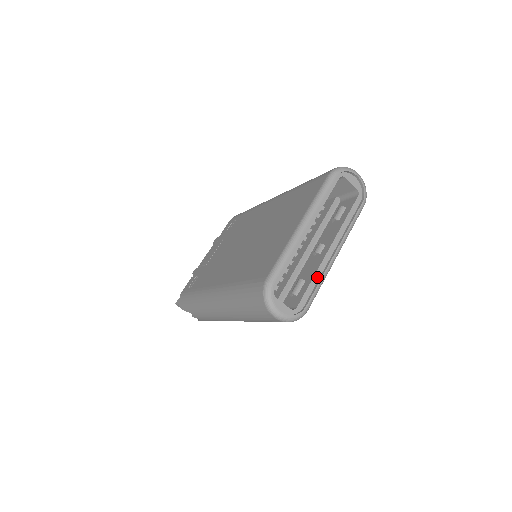
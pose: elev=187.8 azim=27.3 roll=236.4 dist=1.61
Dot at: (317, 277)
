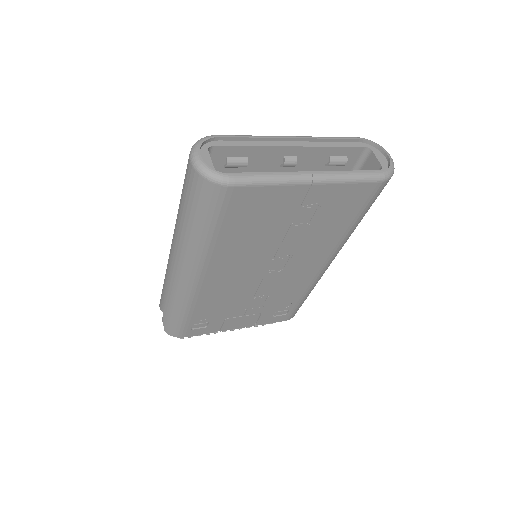
Dot at: (271, 175)
